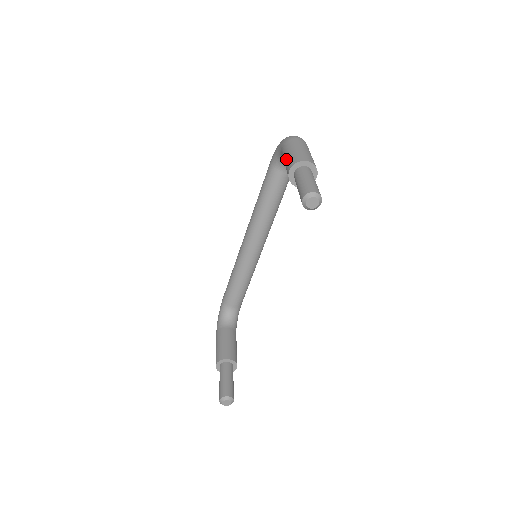
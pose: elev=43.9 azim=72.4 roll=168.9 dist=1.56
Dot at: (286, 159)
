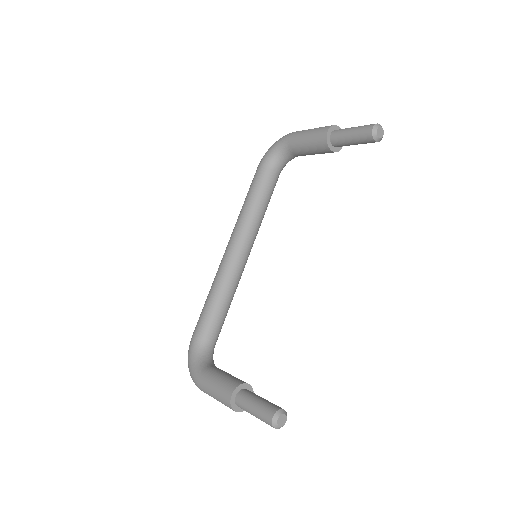
Dot at: (310, 133)
